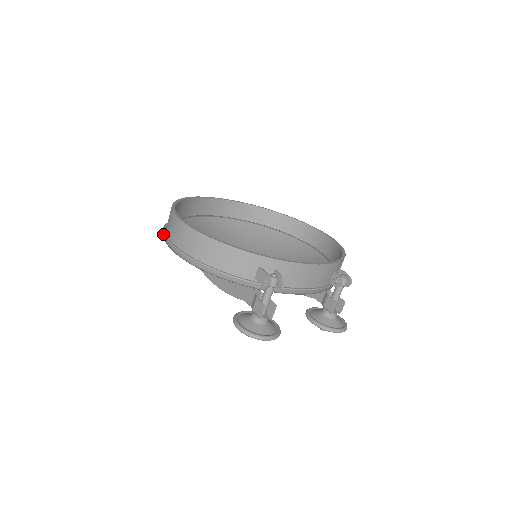
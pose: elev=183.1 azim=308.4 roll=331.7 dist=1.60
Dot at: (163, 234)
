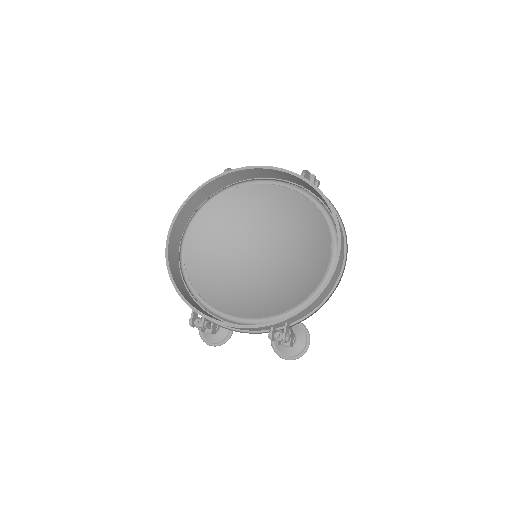
Dot at: occluded
